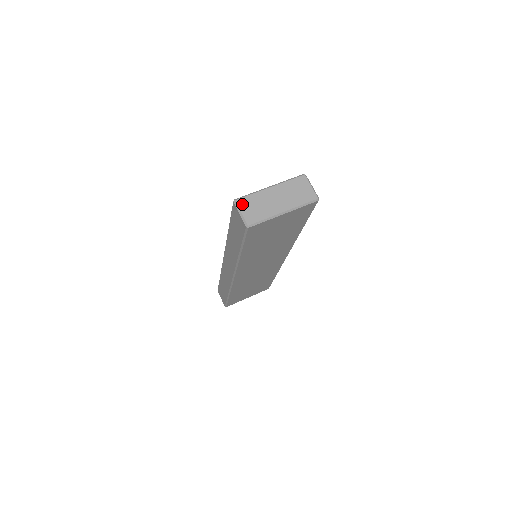
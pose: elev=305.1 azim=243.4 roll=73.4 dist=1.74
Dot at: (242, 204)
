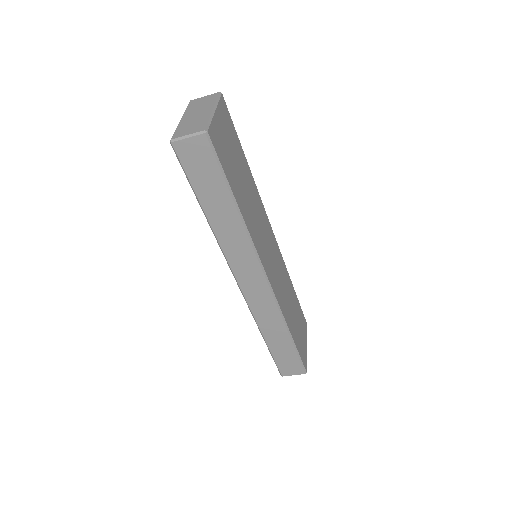
Dot at: (179, 135)
